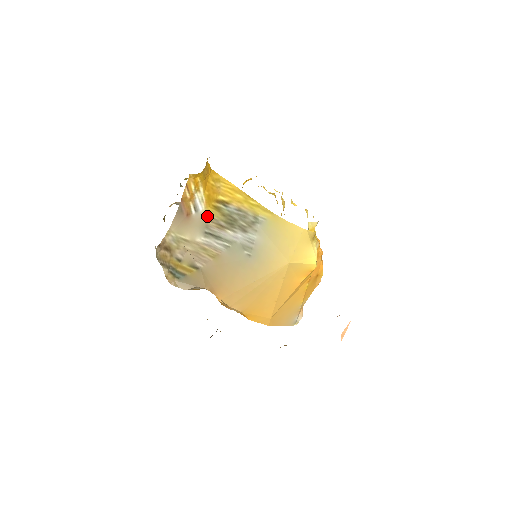
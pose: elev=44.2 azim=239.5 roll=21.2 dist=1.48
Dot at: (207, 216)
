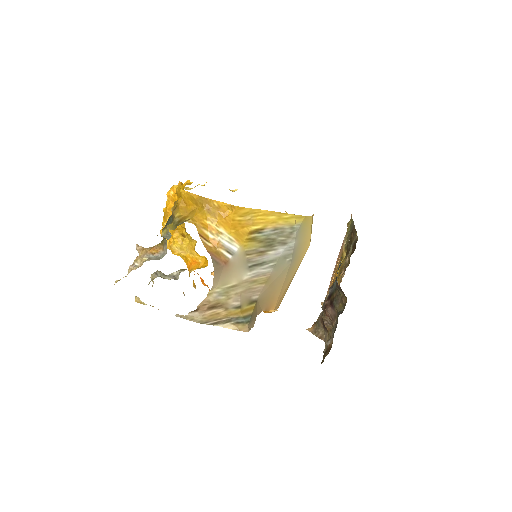
Dot at: (245, 252)
